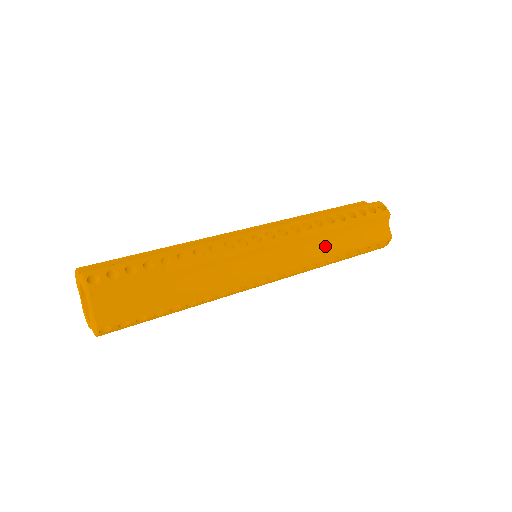
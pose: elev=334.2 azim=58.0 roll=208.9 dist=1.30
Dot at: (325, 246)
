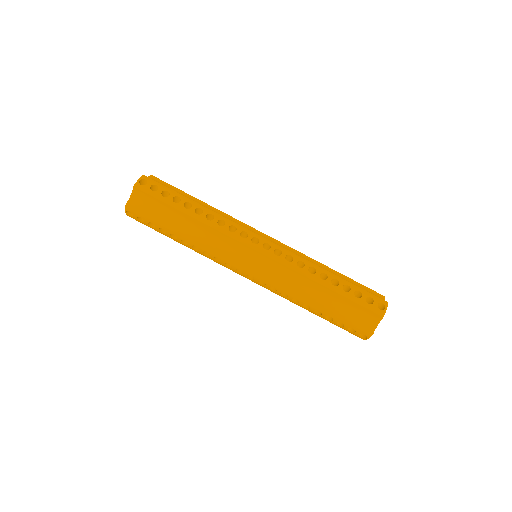
Dot at: (304, 289)
